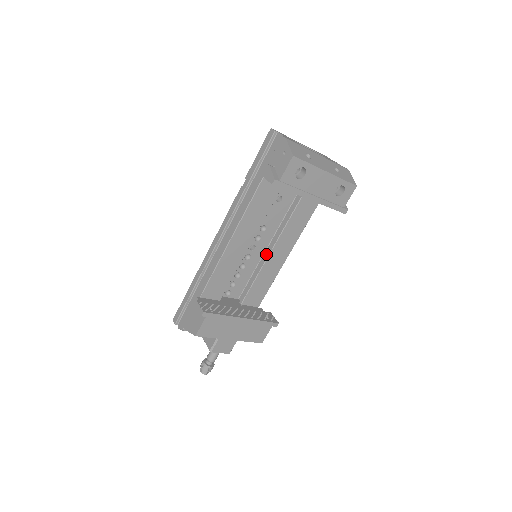
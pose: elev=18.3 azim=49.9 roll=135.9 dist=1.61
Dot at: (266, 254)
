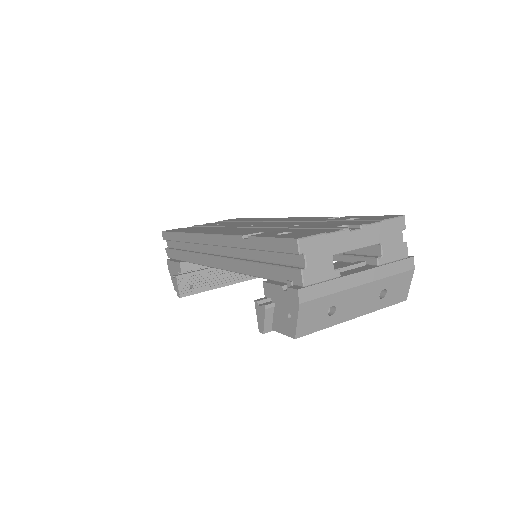
Dot at: occluded
